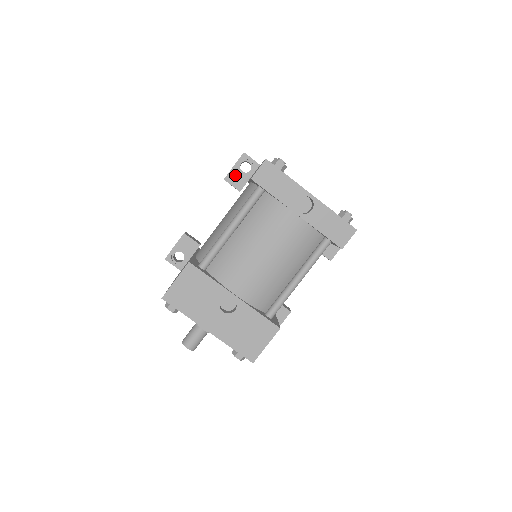
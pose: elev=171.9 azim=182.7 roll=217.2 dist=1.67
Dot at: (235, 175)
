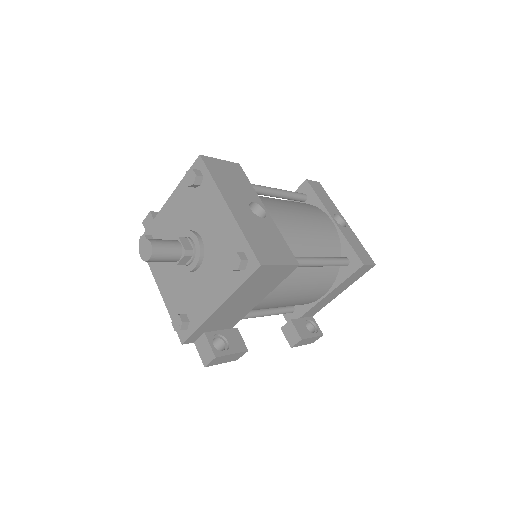
Dot at: occluded
